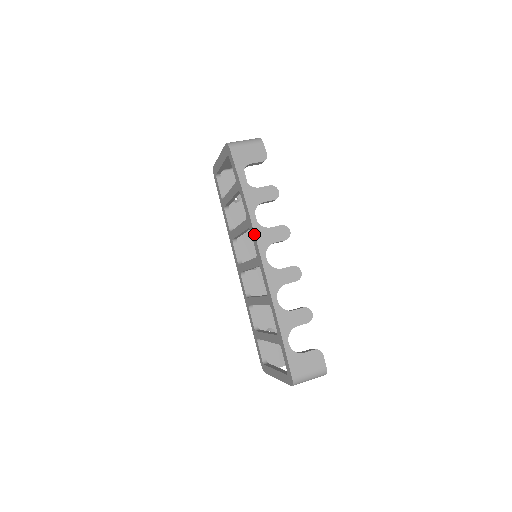
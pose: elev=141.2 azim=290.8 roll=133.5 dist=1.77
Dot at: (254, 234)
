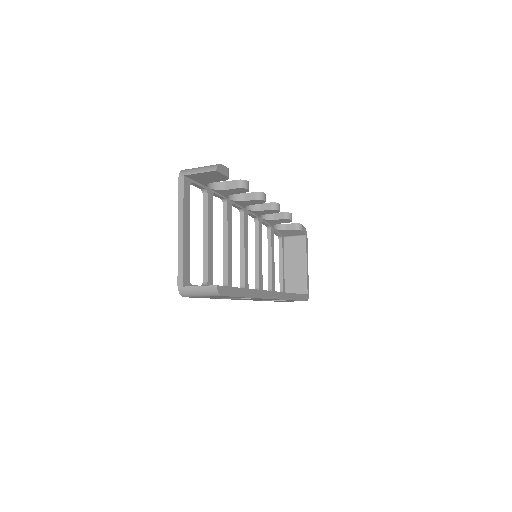
Dot at: occluded
